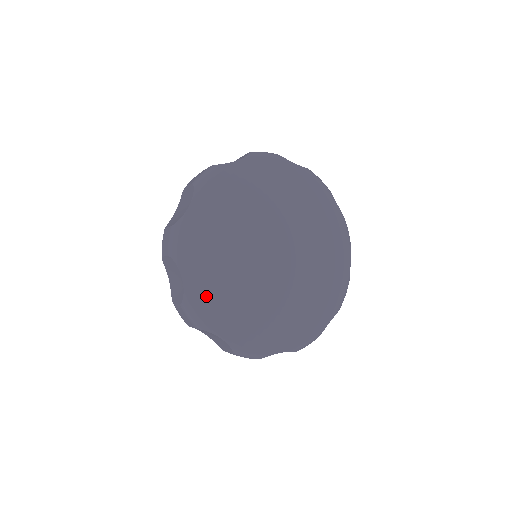
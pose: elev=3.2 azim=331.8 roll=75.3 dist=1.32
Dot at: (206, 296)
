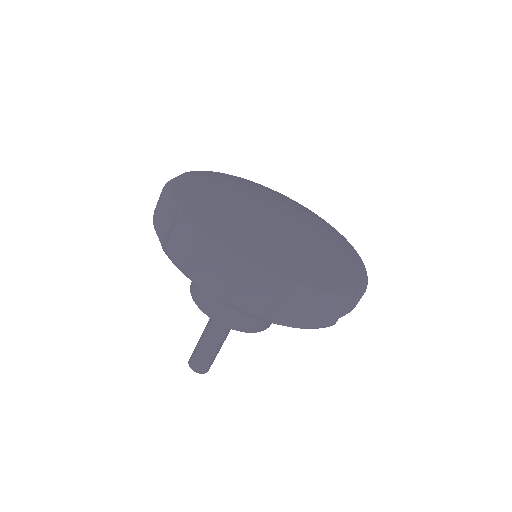
Dot at: (191, 184)
